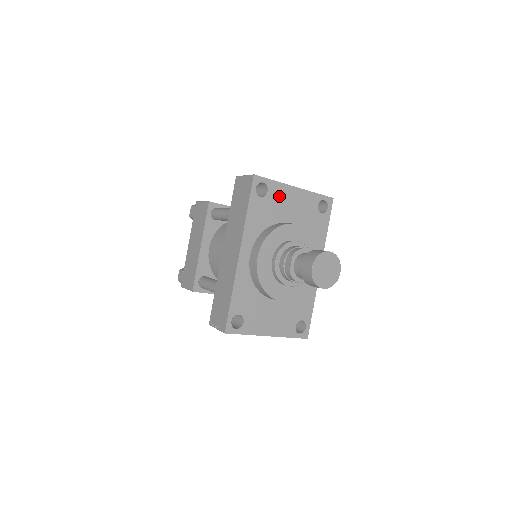
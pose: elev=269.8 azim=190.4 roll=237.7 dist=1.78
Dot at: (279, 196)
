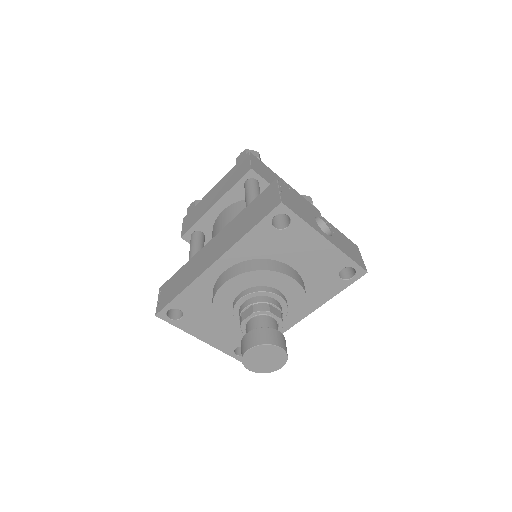
Dot at: (299, 237)
